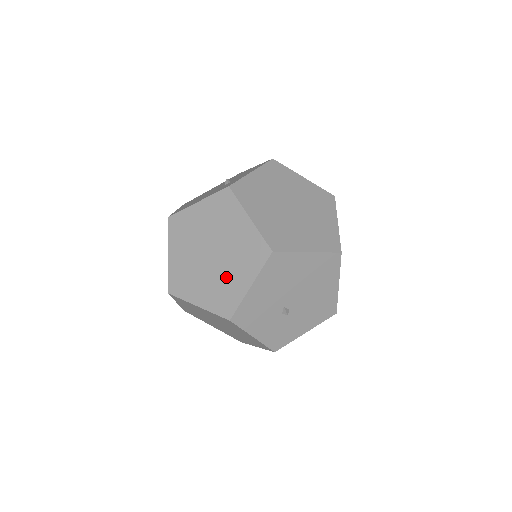
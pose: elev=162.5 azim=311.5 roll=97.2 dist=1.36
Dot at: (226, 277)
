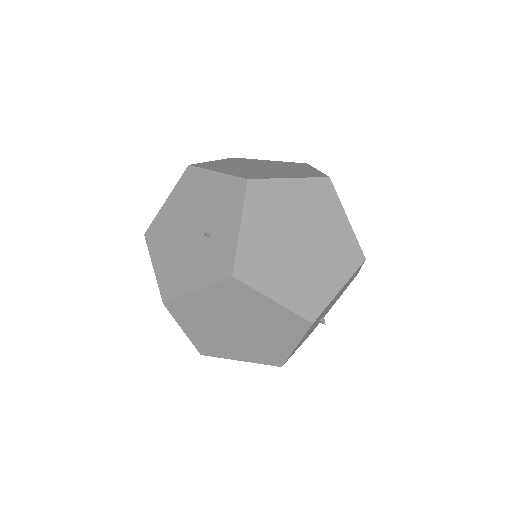
Dot at: (264, 342)
